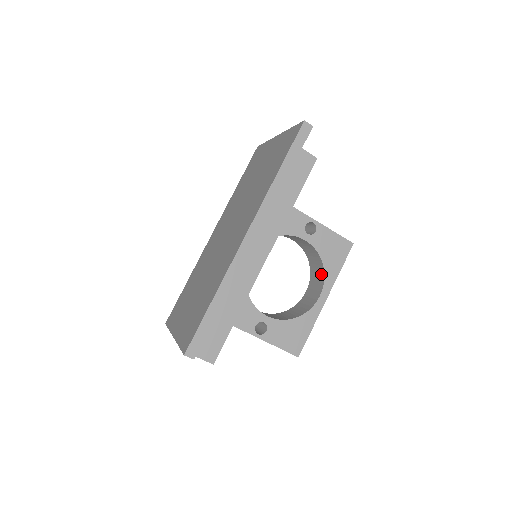
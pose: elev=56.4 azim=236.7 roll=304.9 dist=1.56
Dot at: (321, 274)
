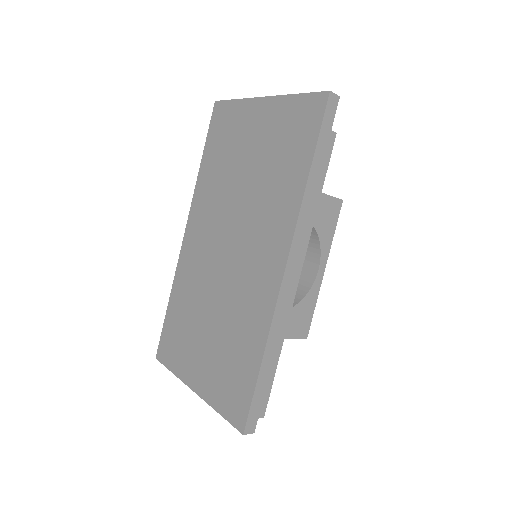
Dot at: (314, 244)
